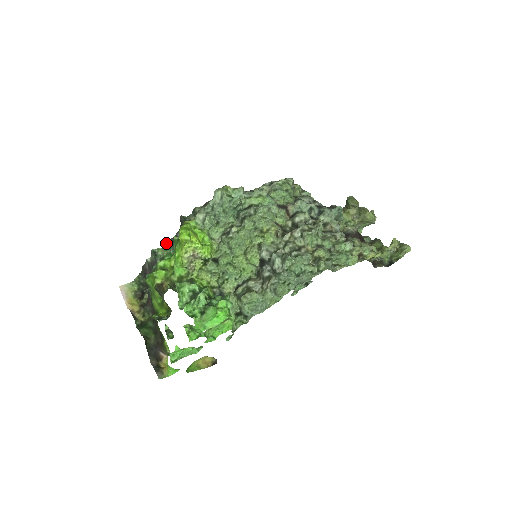
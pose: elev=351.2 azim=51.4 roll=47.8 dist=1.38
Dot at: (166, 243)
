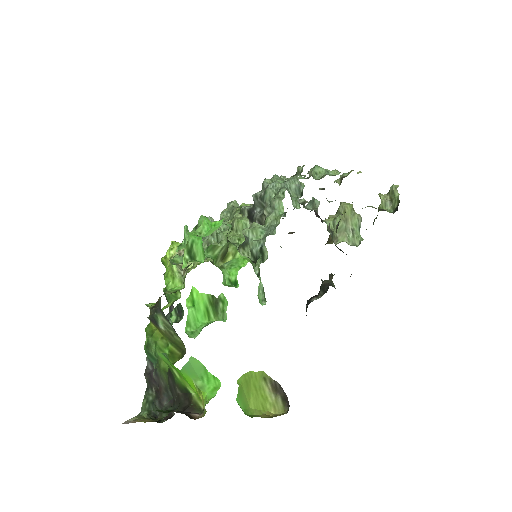
Dot at: occluded
